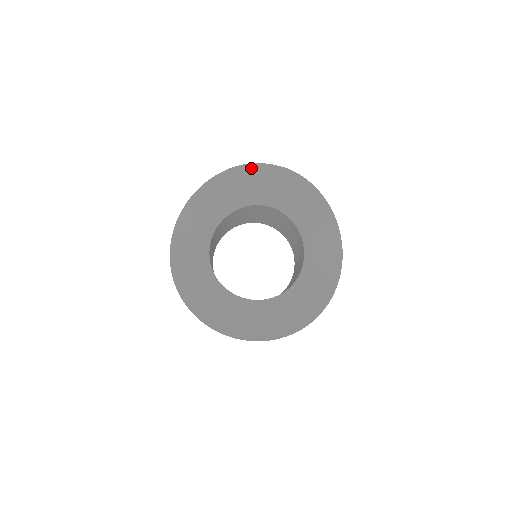
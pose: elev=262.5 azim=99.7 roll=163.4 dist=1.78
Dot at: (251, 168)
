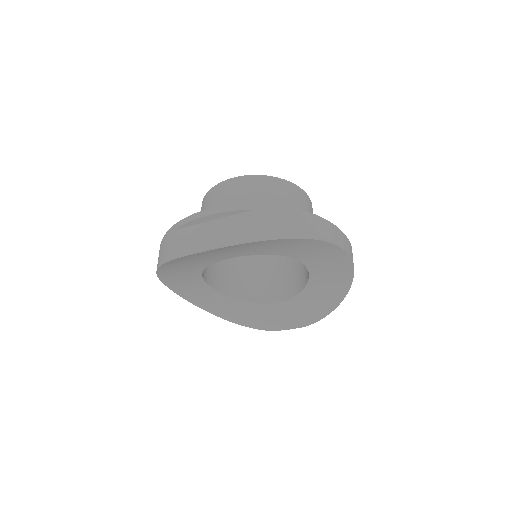
Dot at: (187, 257)
